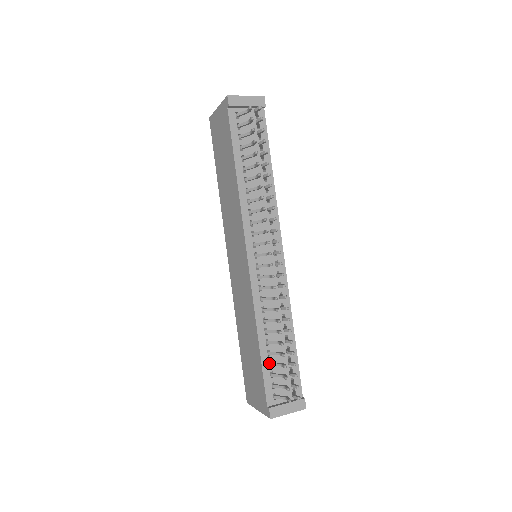
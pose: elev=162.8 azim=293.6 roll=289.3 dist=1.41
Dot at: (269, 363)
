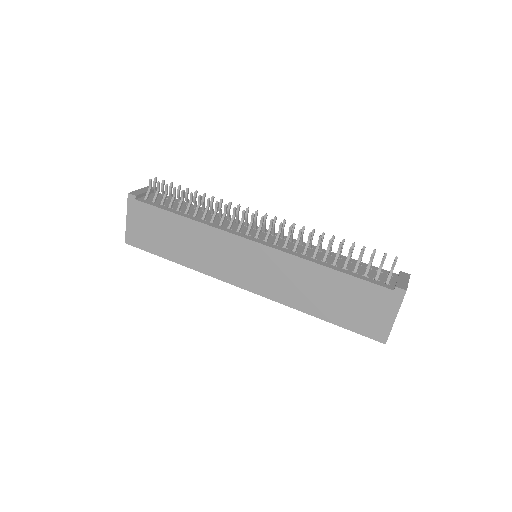
Dot at: (353, 272)
